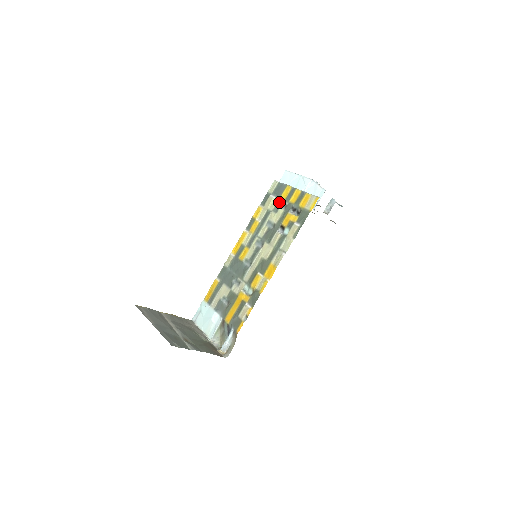
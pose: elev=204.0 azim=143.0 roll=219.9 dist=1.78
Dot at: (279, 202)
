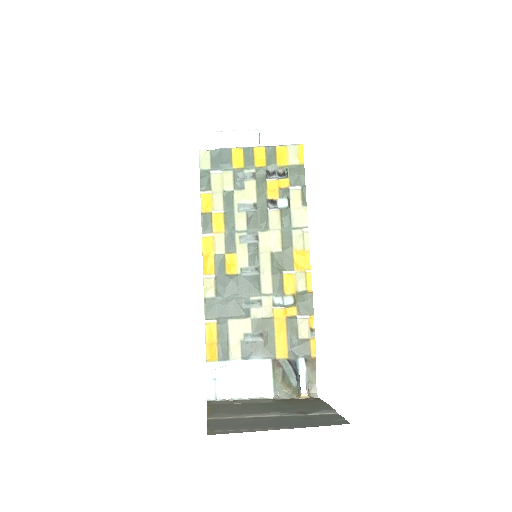
Dot at: (236, 174)
